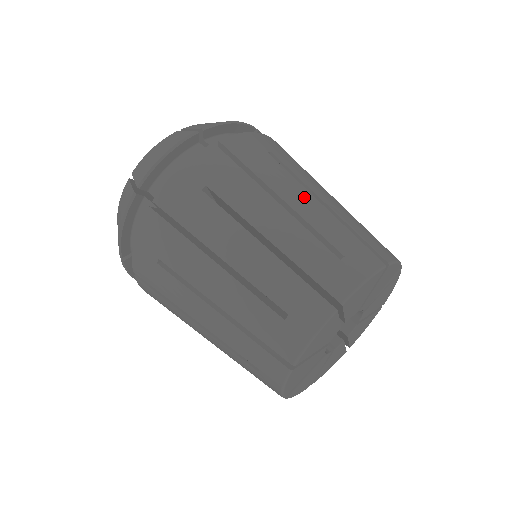
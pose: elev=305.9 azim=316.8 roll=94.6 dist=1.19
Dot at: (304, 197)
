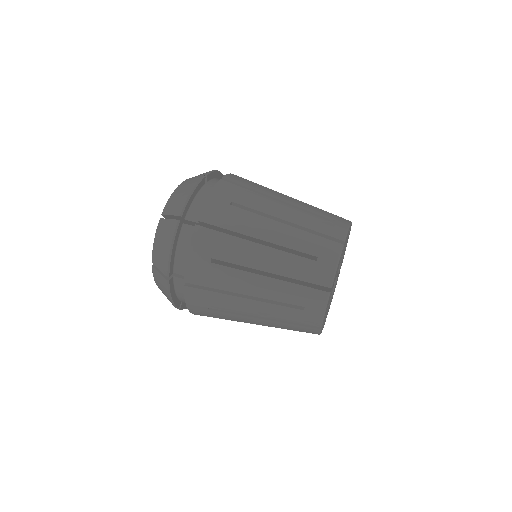
Dot at: (272, 228)
